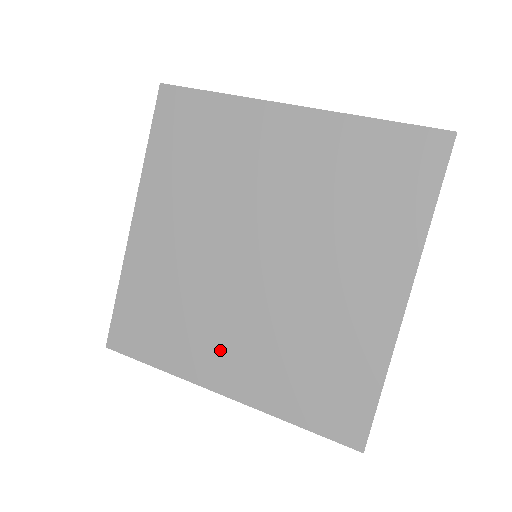
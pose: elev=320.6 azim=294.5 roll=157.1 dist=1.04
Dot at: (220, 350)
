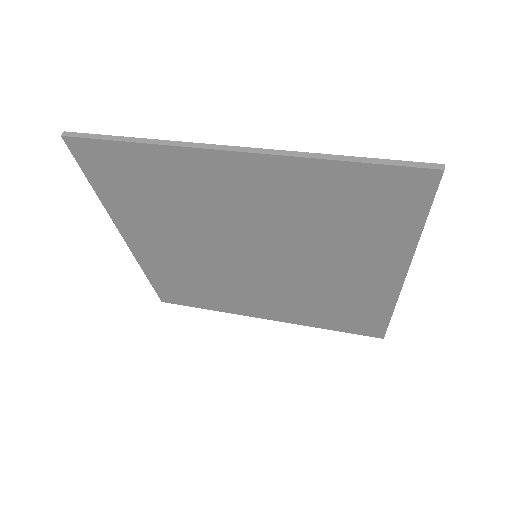
Dot at: (254, 302)
